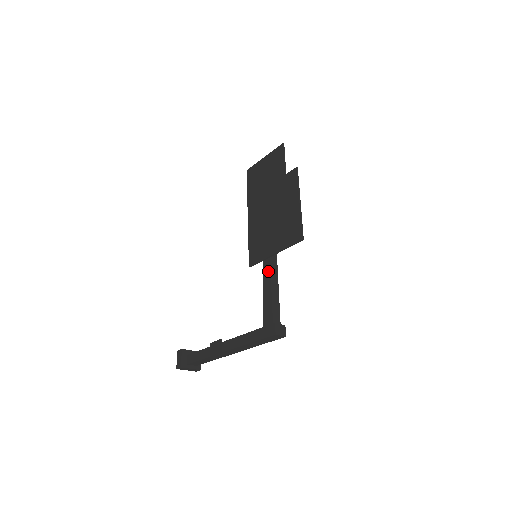
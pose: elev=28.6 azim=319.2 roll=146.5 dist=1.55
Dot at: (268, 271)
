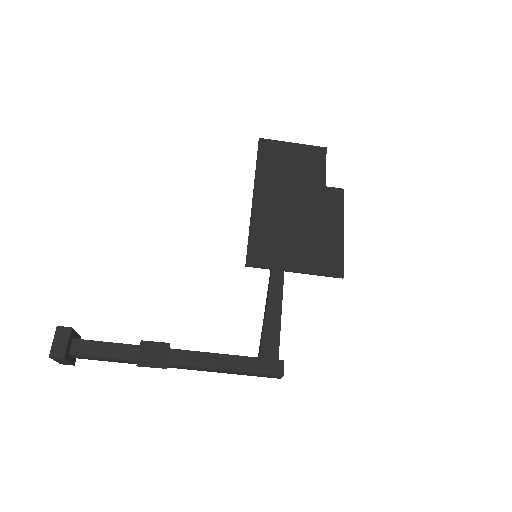
Dot at: (279, 287)
